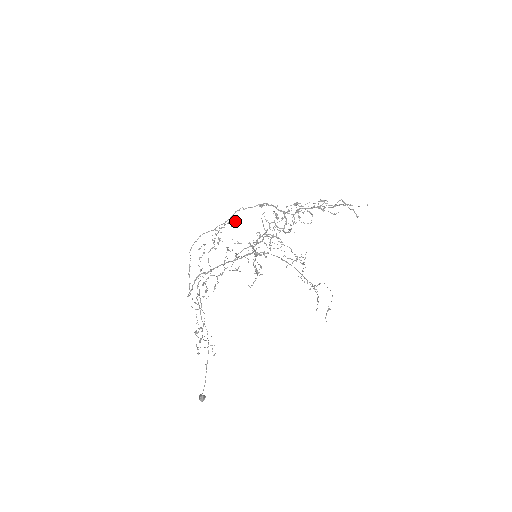
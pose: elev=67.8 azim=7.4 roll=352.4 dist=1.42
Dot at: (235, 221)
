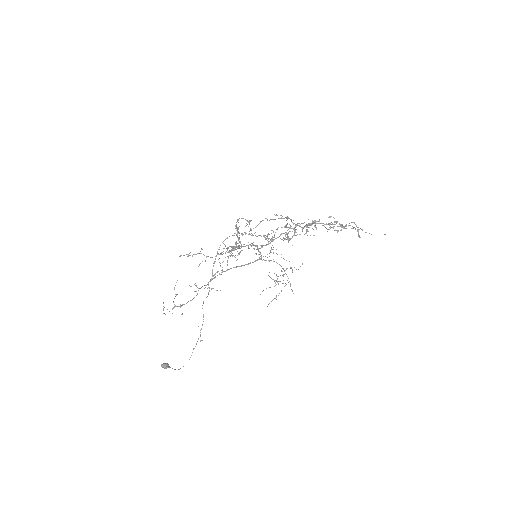
Dot at: (267, 236)
